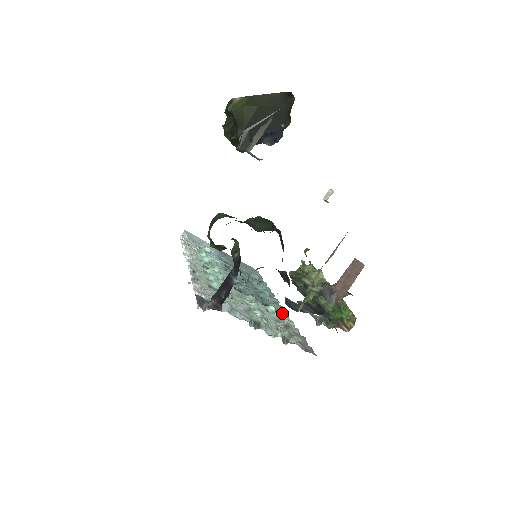
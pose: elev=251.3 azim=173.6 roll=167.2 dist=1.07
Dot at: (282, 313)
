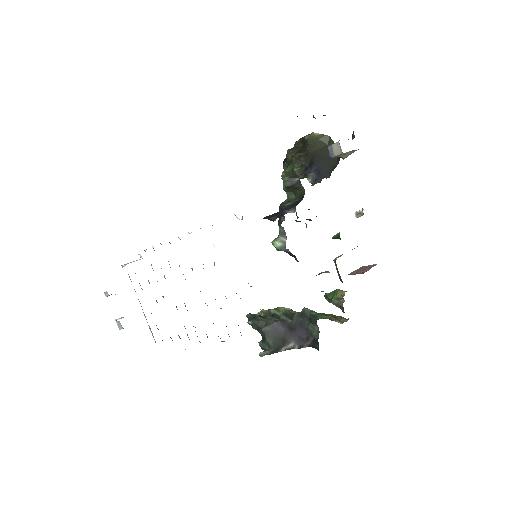
Dot at: occluded
